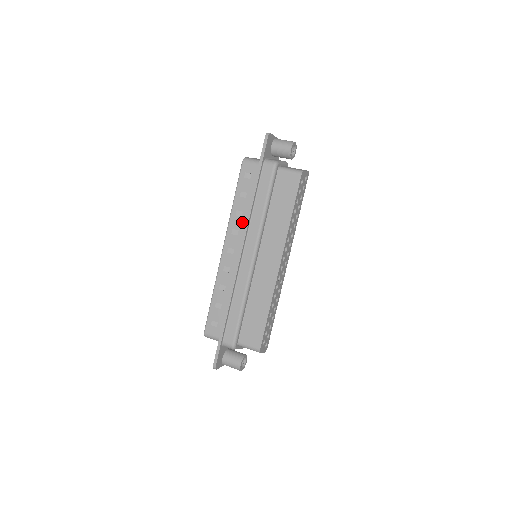
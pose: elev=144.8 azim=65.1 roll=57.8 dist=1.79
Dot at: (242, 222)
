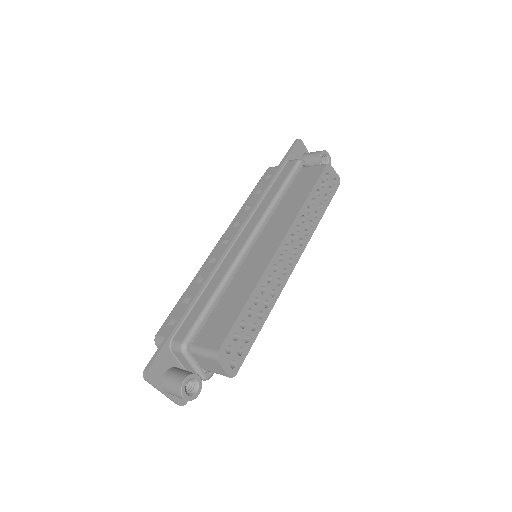
Dot at: occluded
